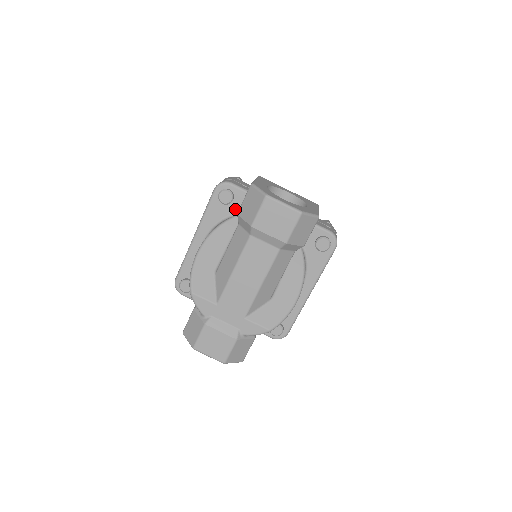
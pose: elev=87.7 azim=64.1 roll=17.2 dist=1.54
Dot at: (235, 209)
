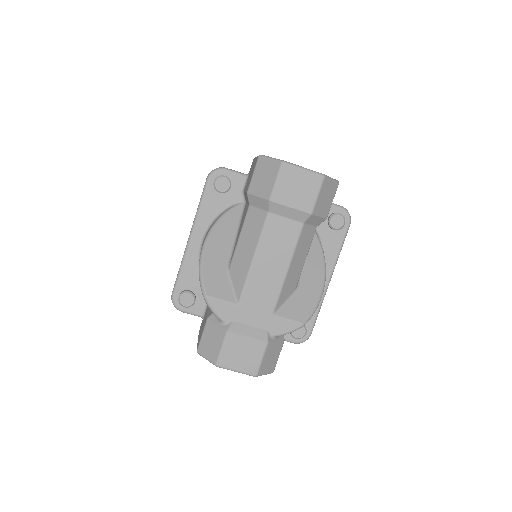
Dot at: (234, 197)
